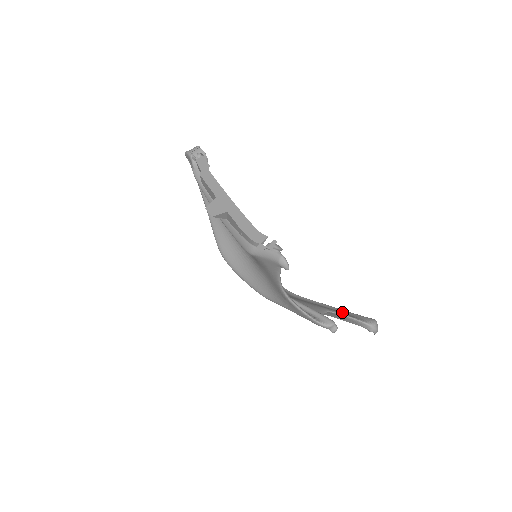
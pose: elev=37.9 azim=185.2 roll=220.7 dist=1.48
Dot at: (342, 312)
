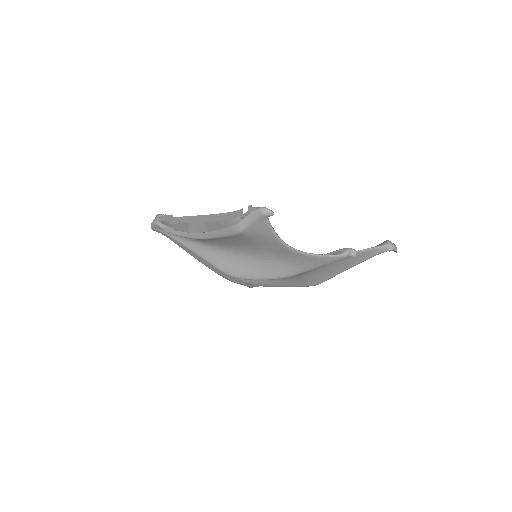
Dot at: occluded
